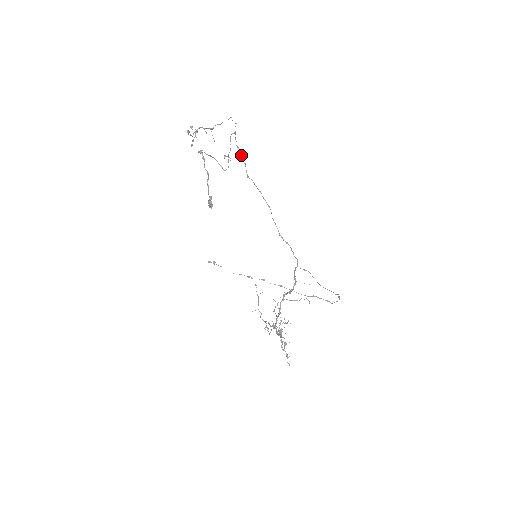
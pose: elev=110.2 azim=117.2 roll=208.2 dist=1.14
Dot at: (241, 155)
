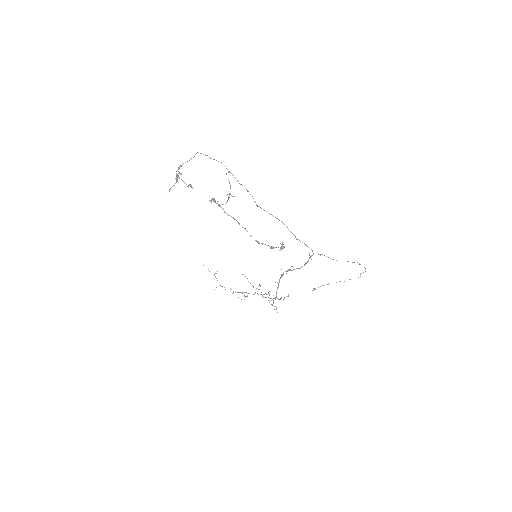
Dot at: (248, 191)
